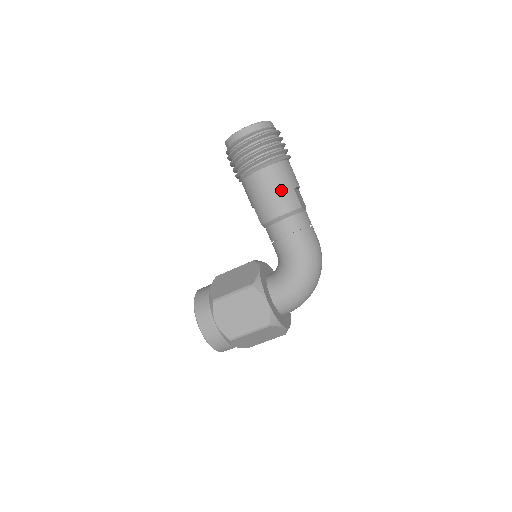
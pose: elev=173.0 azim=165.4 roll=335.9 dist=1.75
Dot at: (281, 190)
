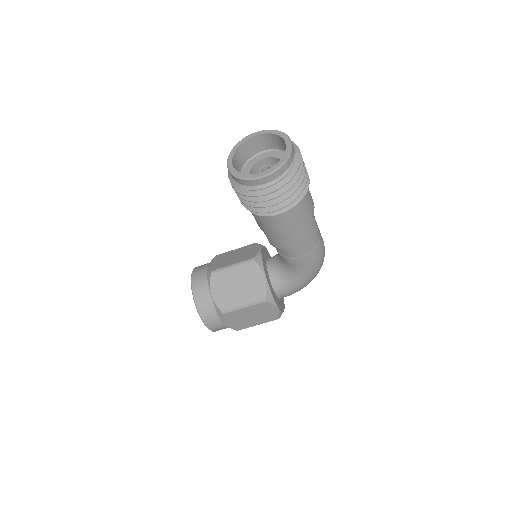
Dot at: (302, 226)
